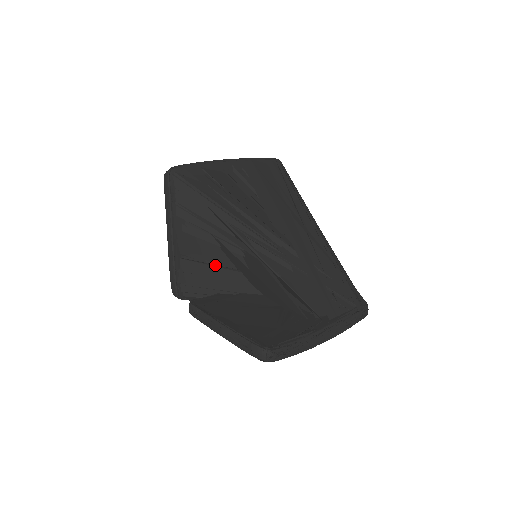
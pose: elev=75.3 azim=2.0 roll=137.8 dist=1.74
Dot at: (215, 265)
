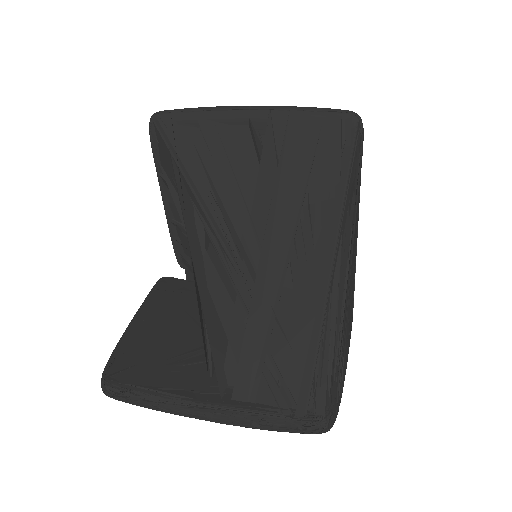
Dot at: occluded
